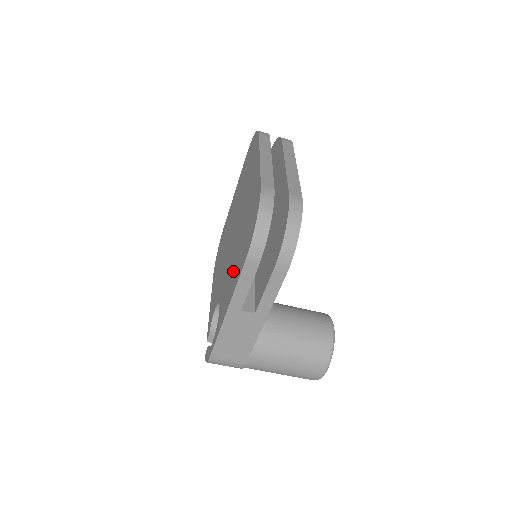
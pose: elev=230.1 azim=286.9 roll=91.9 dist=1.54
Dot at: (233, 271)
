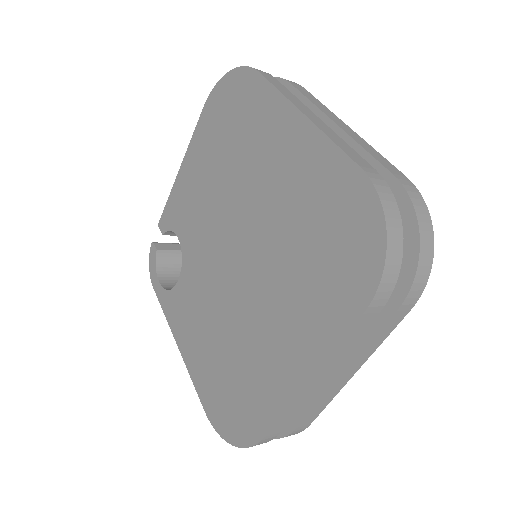
Dot at: (201, 338)
